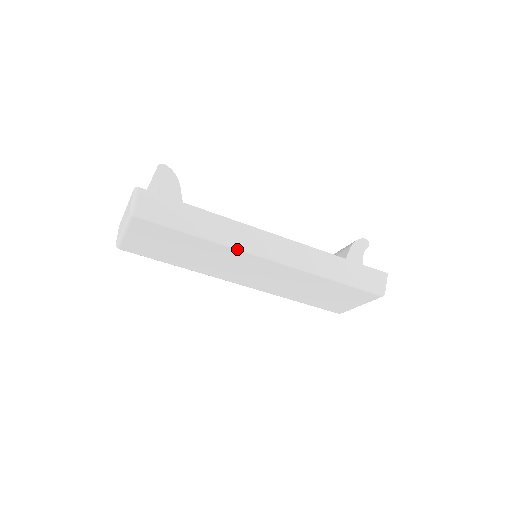
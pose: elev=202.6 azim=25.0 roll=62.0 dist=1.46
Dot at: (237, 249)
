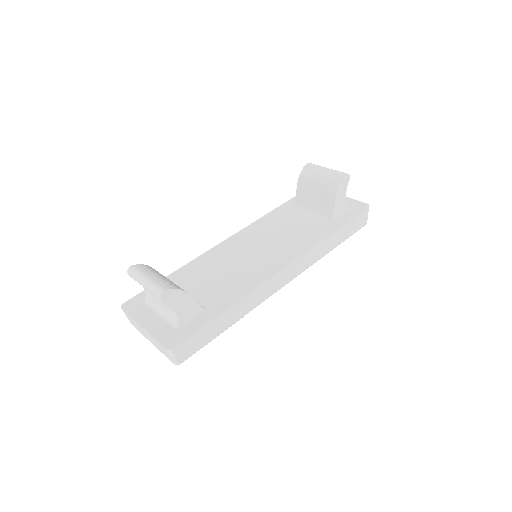
Dot at: occluded
